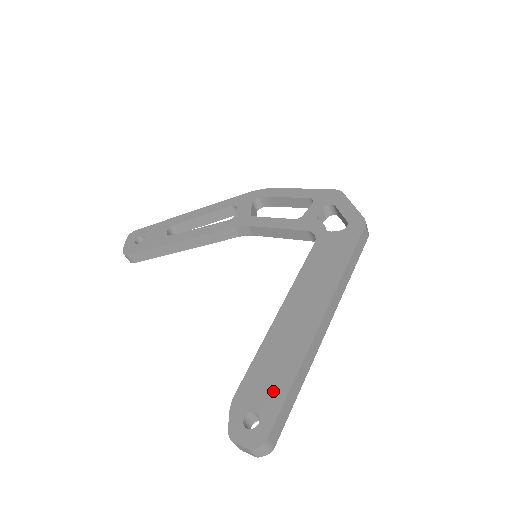
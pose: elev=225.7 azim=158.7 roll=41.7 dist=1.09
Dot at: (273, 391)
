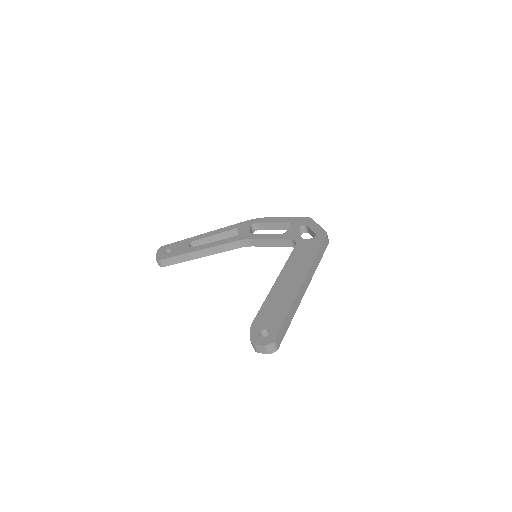
Dot at: (276, 318)
